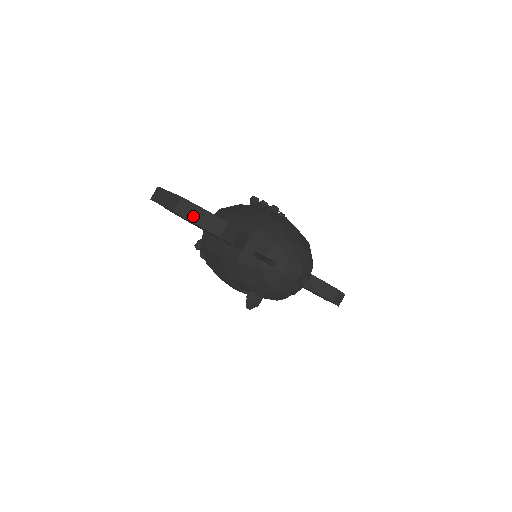
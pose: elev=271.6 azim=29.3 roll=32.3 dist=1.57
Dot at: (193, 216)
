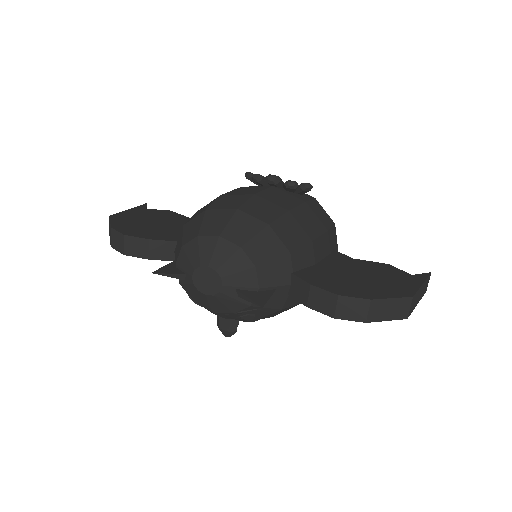
Dot at: (110, 236)
